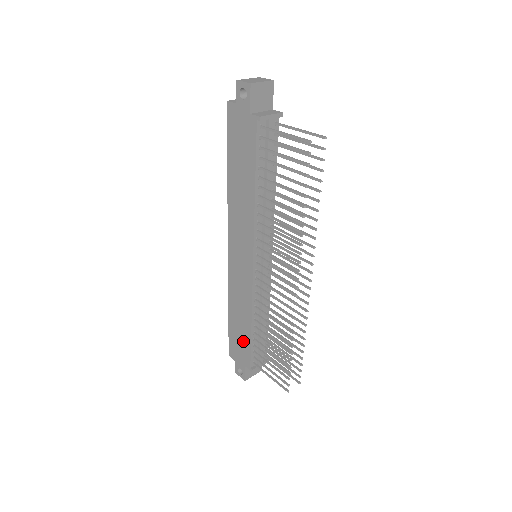
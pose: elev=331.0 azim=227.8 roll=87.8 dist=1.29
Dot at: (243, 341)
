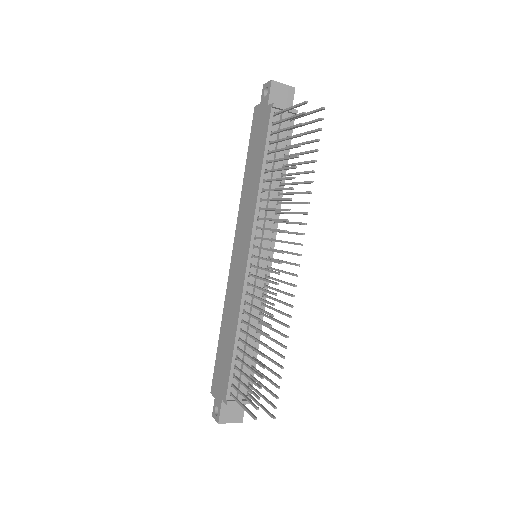
Dot at: (226, 362)
